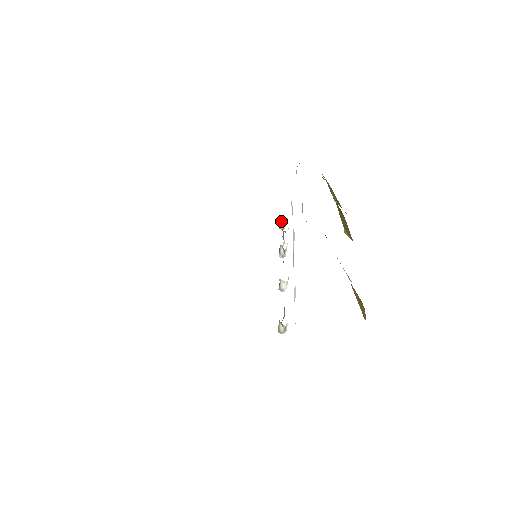
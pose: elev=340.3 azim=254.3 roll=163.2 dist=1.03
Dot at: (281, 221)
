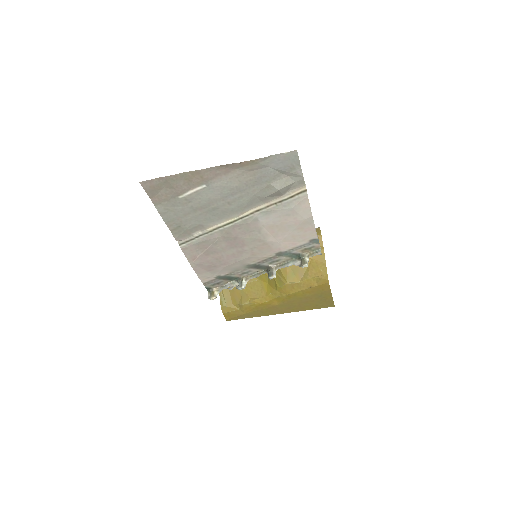
Dot at: (215, 291)
